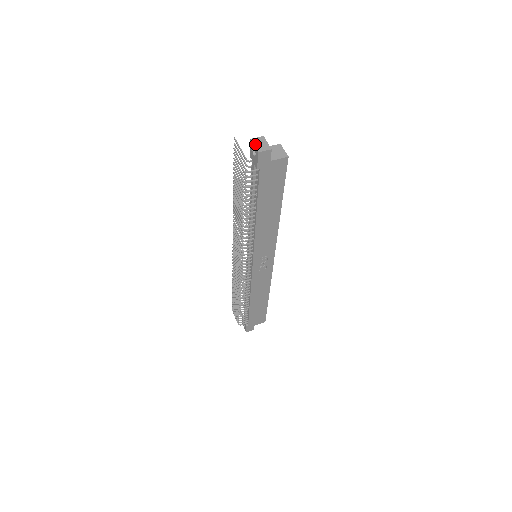
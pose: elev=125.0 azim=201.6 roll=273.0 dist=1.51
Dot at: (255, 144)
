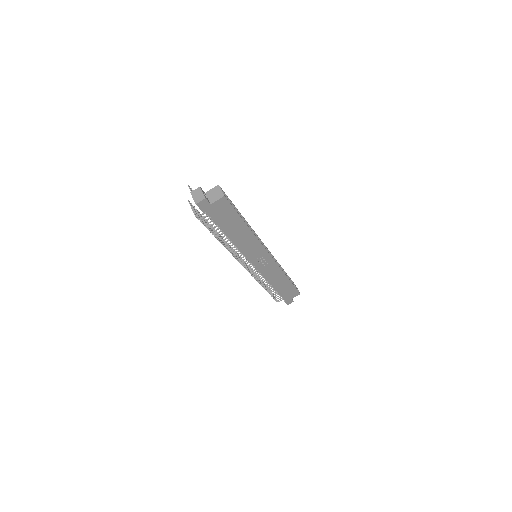
Dot at: (193, 197)
